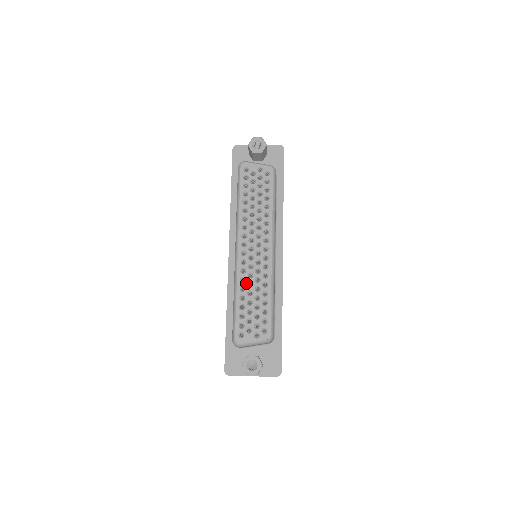
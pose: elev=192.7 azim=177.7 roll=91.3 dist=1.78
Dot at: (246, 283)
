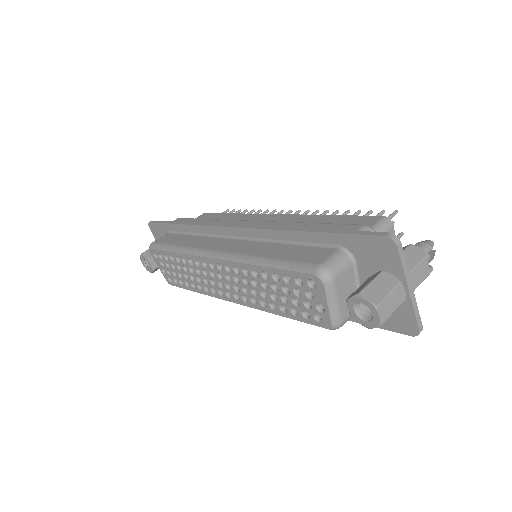
Dot at: (190, 265)
